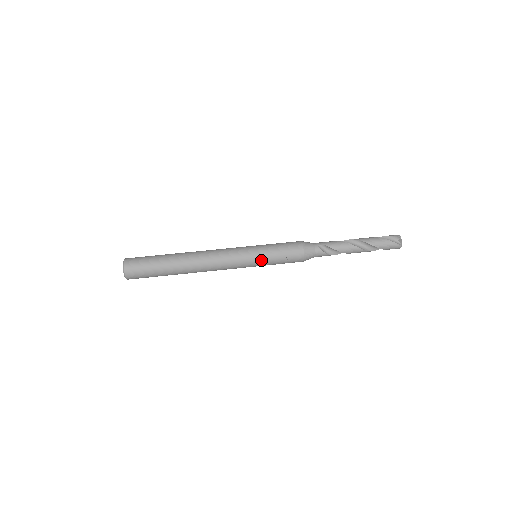
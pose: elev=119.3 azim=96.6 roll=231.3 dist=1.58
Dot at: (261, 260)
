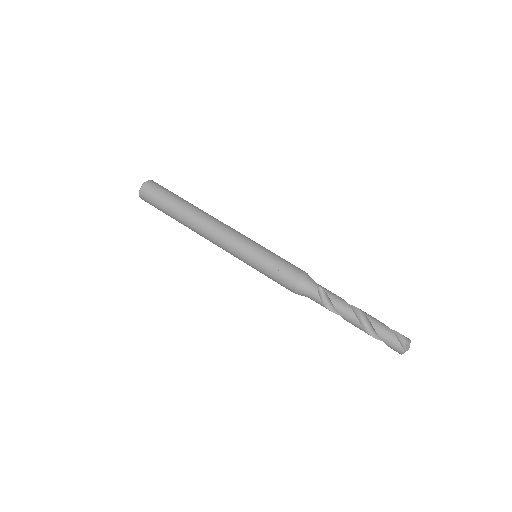
Dot at: (256, 259)
